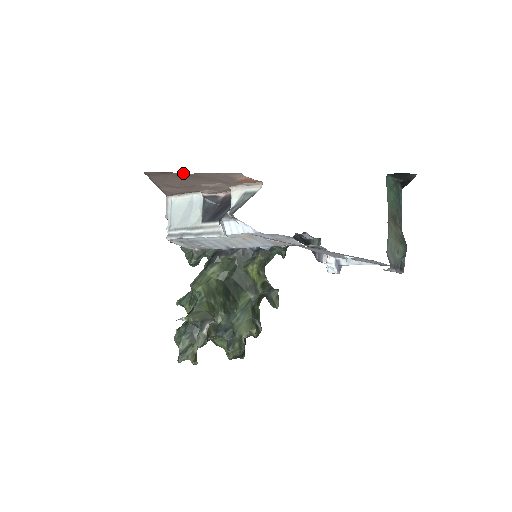
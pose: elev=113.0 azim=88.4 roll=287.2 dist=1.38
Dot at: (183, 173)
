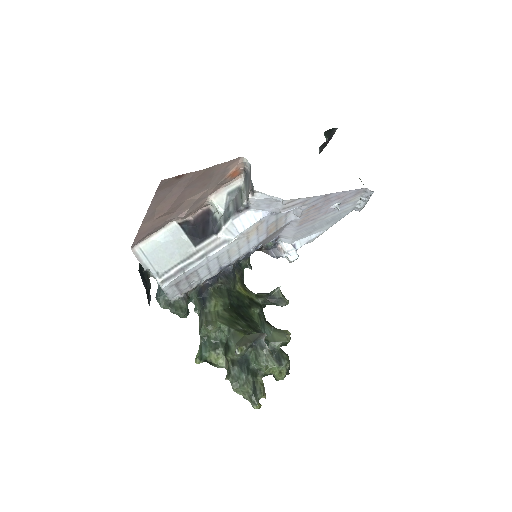
Dot at: (197, 171)
